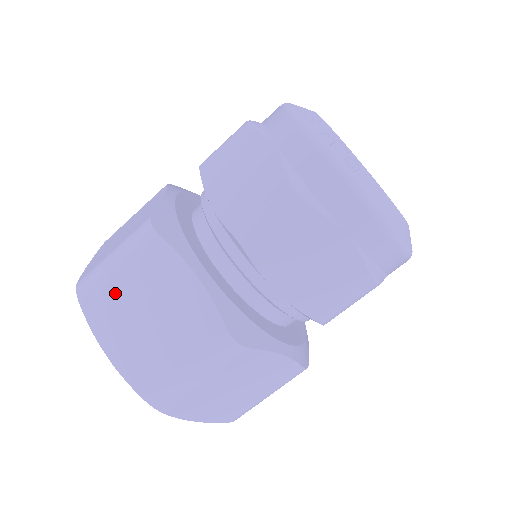
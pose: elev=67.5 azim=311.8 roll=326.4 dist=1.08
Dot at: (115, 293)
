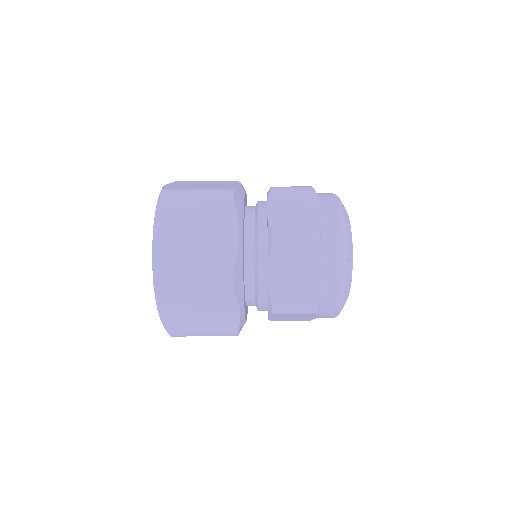
Dot at: (185, 297)
